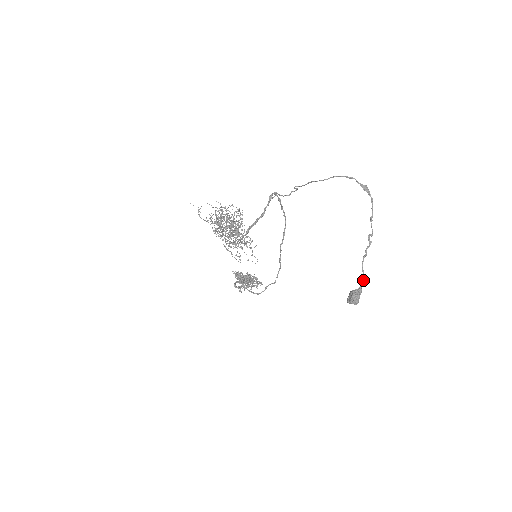
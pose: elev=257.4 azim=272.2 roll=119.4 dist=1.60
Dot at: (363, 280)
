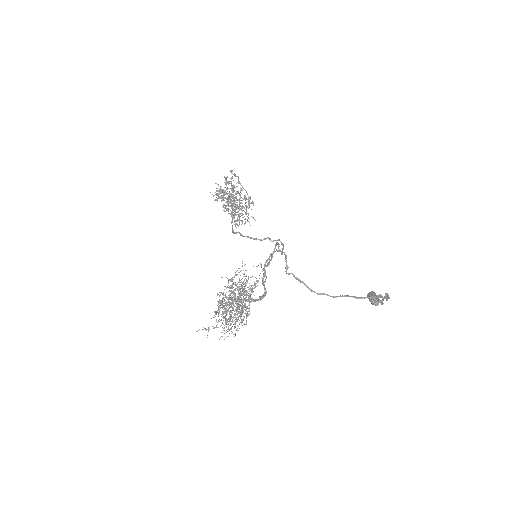
Dot at: (383, 303)
